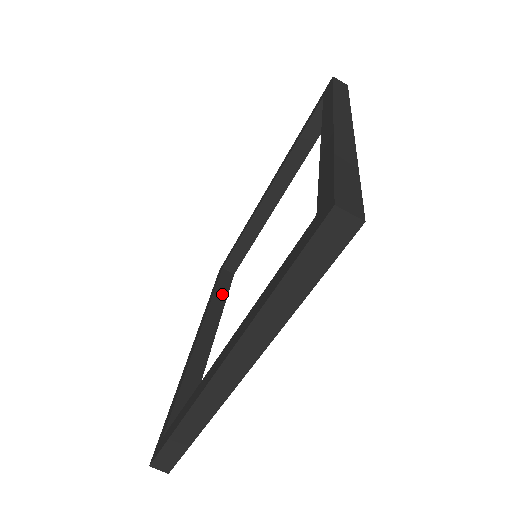
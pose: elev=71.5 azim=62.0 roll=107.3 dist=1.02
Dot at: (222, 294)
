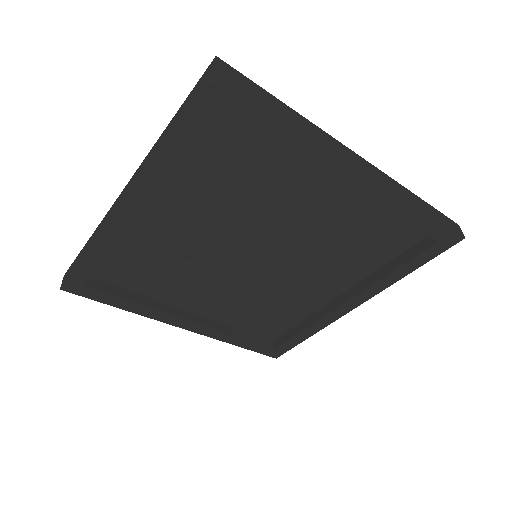
Dot at: occluded
